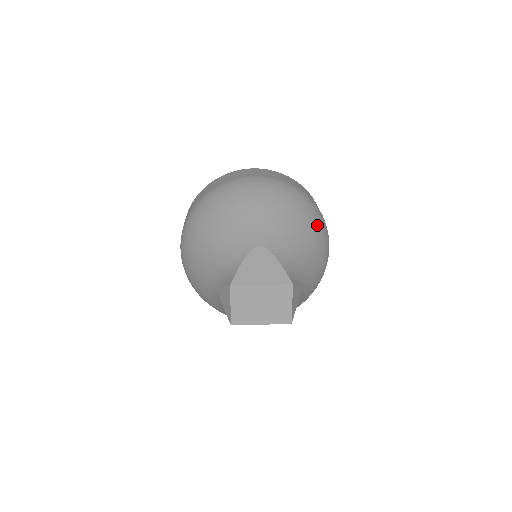
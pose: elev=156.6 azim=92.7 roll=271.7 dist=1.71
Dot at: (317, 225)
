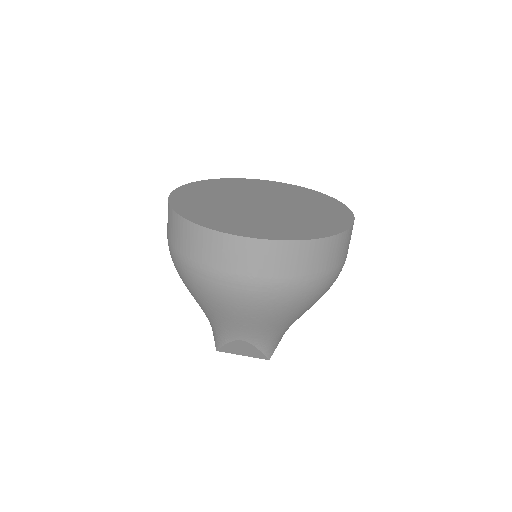
Dot at: (318, 298)
